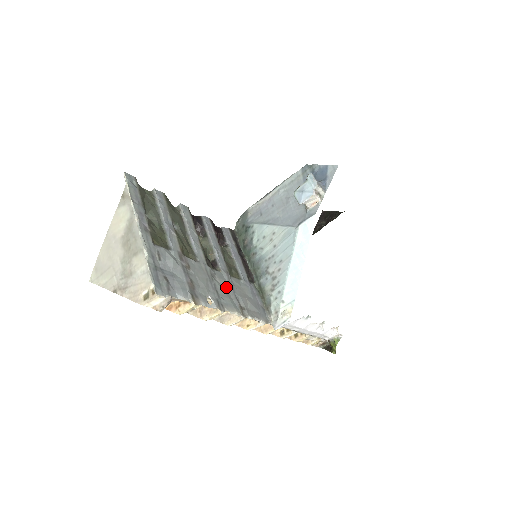
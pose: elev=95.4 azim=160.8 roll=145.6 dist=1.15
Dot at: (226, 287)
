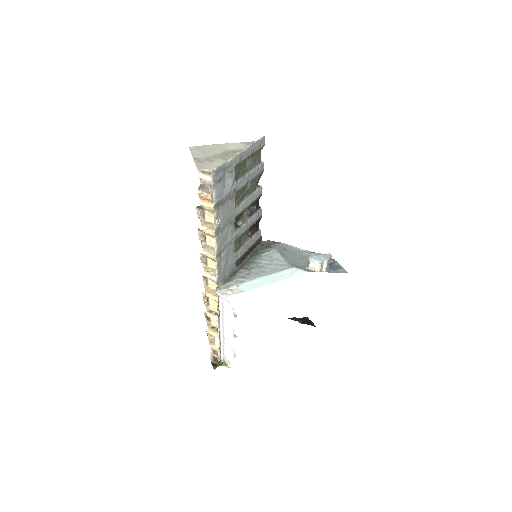
Dot at: (228, 237)
